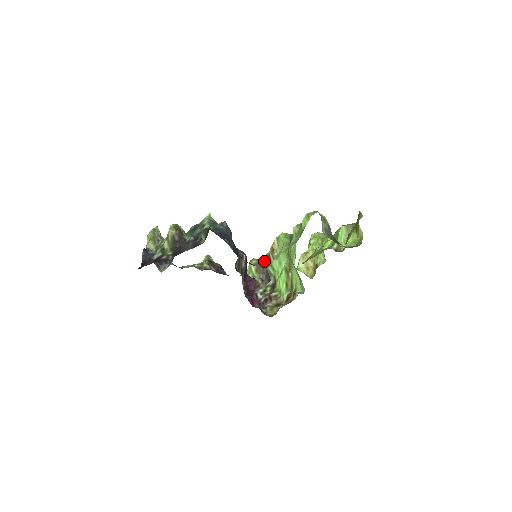
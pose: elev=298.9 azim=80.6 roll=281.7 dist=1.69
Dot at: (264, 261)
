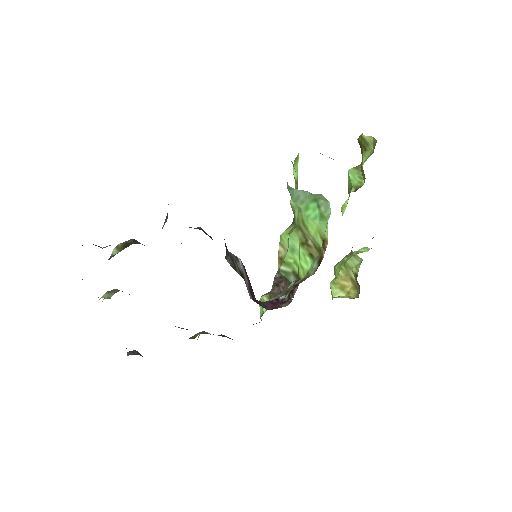
Dot at: (276, 281)
